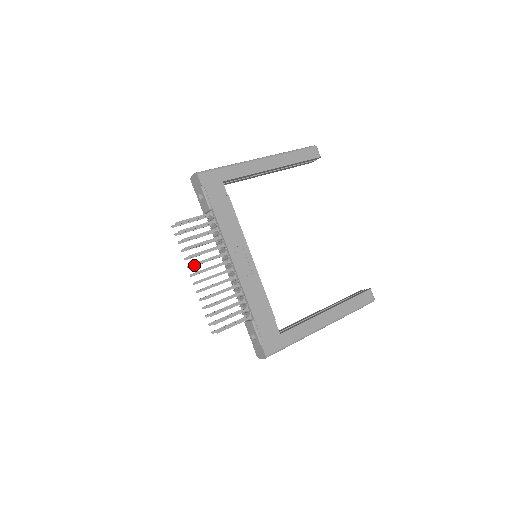
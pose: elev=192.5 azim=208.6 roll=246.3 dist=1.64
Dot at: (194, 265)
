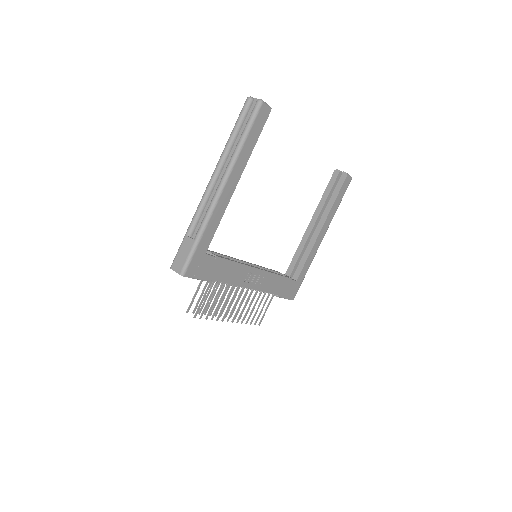
Dot at: occluded
